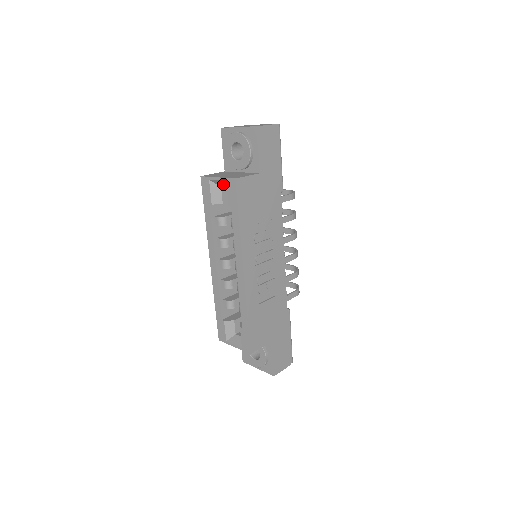
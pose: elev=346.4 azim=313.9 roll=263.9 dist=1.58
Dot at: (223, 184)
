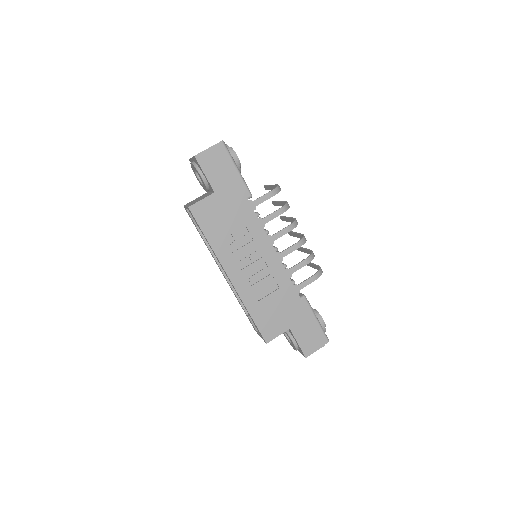
Dot at: occluded
